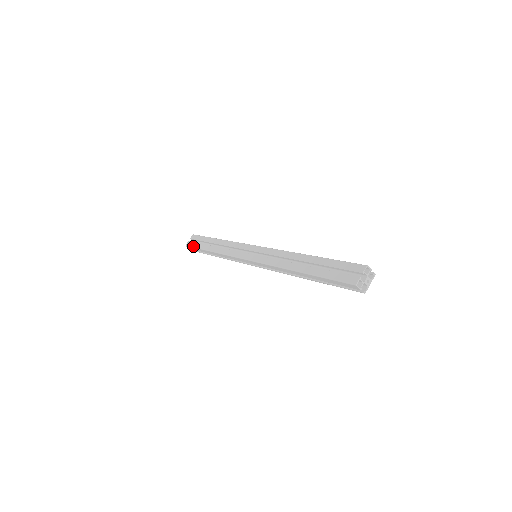
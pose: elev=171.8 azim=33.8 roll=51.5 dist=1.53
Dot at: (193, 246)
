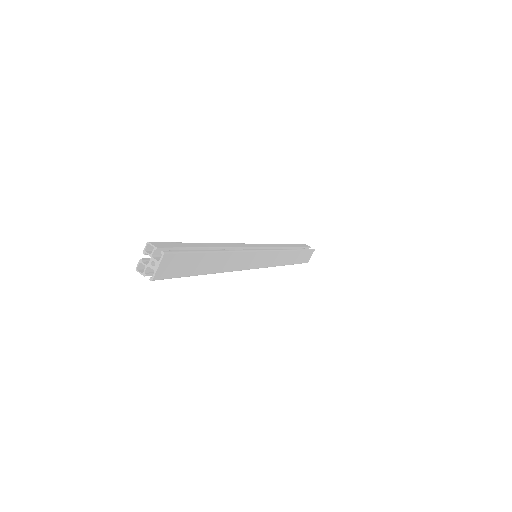
Dot at: occluded
